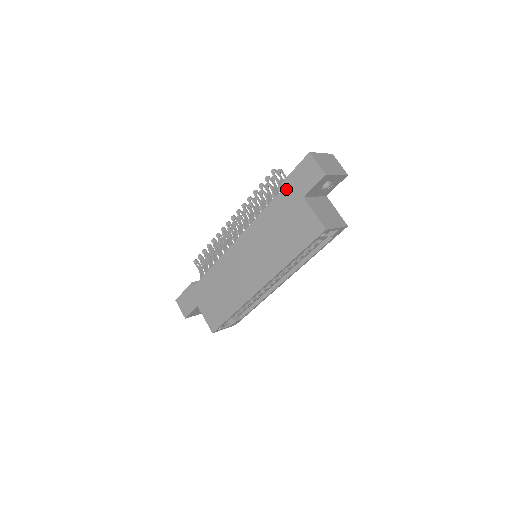
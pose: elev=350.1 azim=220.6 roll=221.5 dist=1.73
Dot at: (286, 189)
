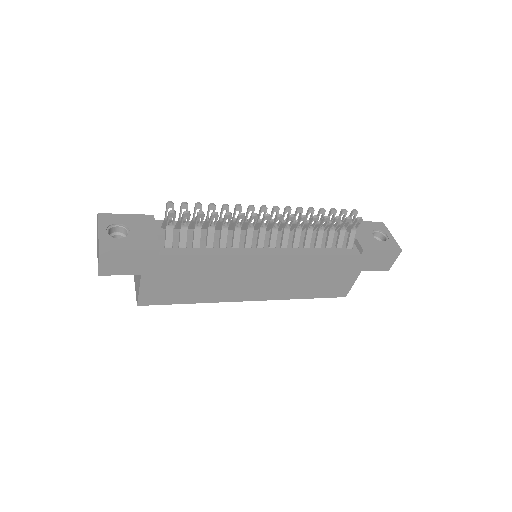
Dot at: (361, 257)
